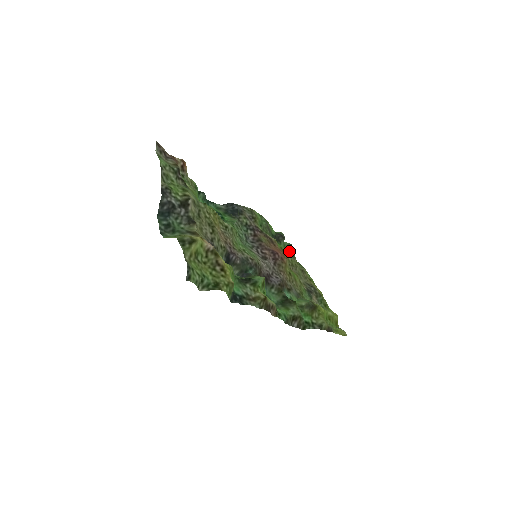
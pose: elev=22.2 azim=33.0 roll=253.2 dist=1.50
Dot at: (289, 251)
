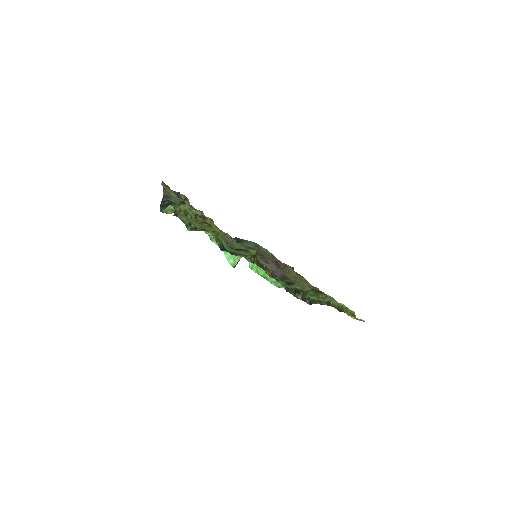
Dot at: (297, 273)
